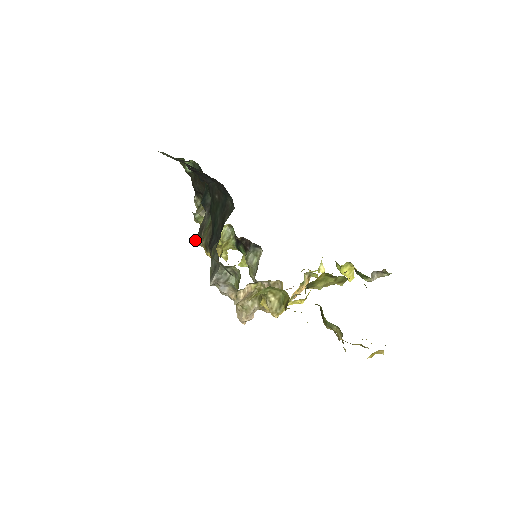
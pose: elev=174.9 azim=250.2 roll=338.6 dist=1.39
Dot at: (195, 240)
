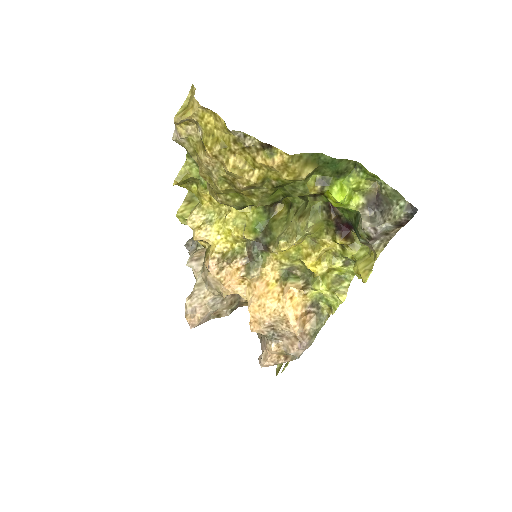
Dot at: occluded
